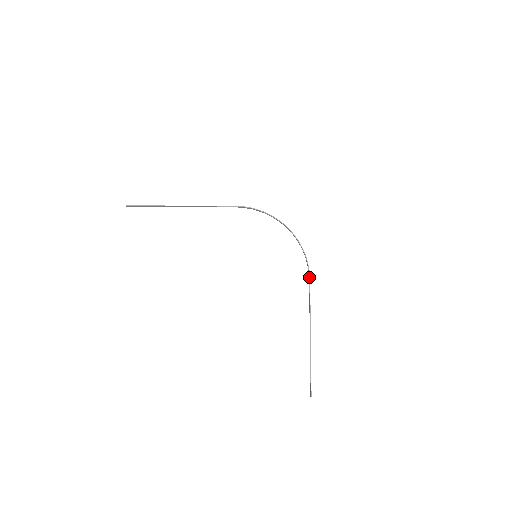
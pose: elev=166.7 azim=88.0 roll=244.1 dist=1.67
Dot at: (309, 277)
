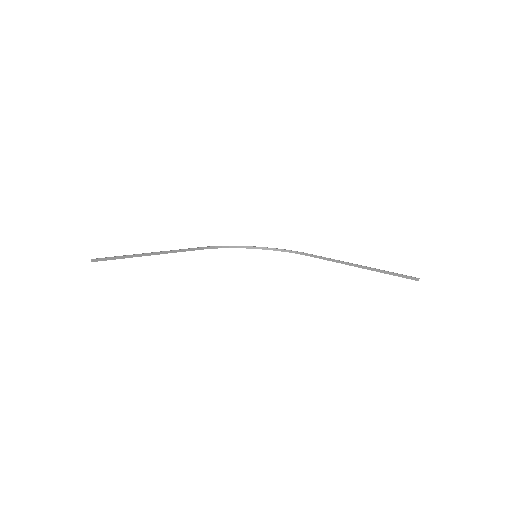
Dot at: (307, 253)
